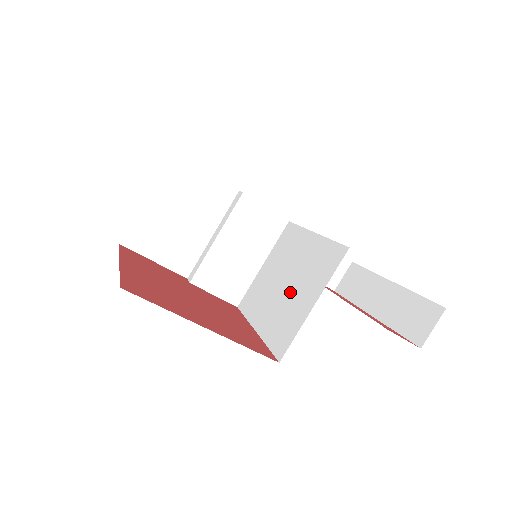
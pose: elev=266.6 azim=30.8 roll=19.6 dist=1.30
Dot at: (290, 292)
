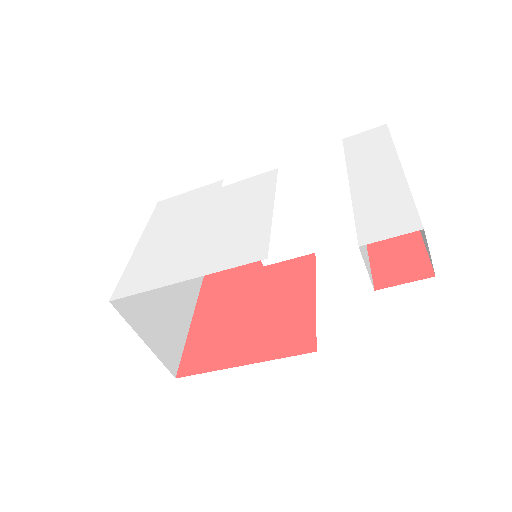
Dot at: occluded
